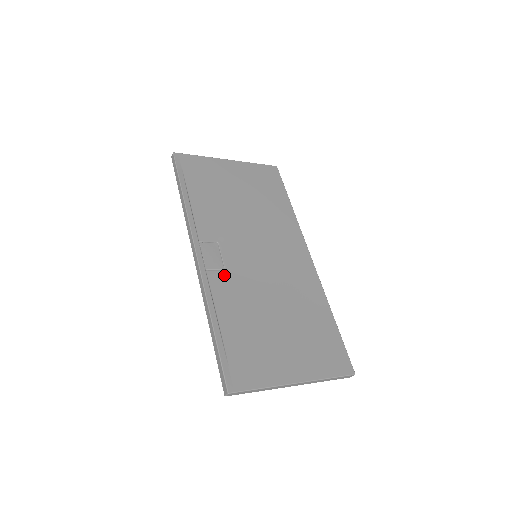
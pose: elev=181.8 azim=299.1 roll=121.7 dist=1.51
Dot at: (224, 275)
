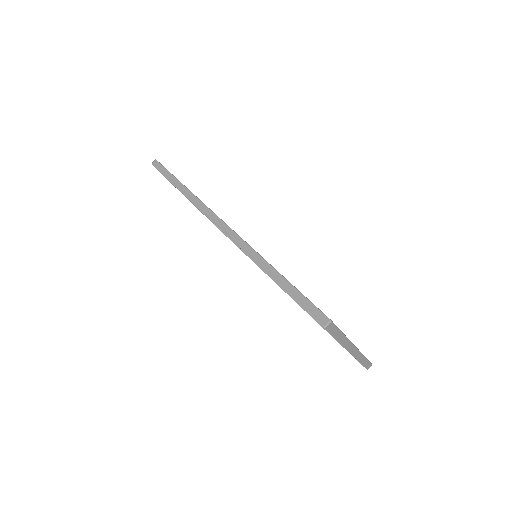
Dot at: occluded
